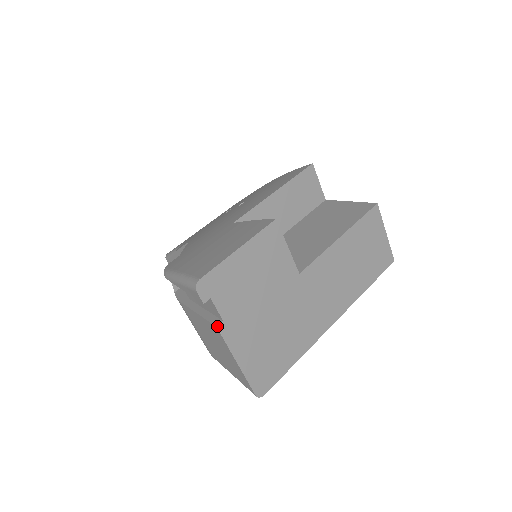
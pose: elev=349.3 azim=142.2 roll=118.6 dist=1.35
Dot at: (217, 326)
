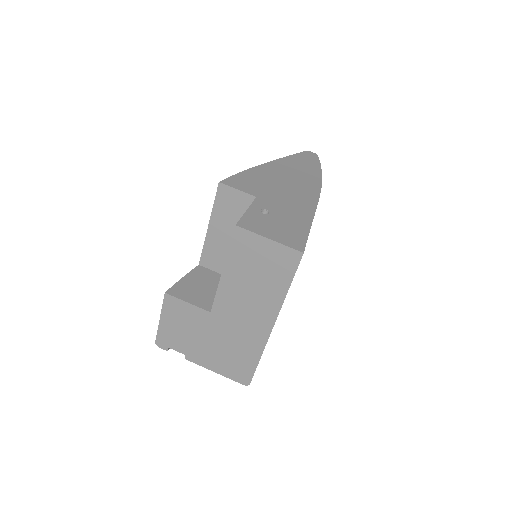
Dot at: (185, 358)
